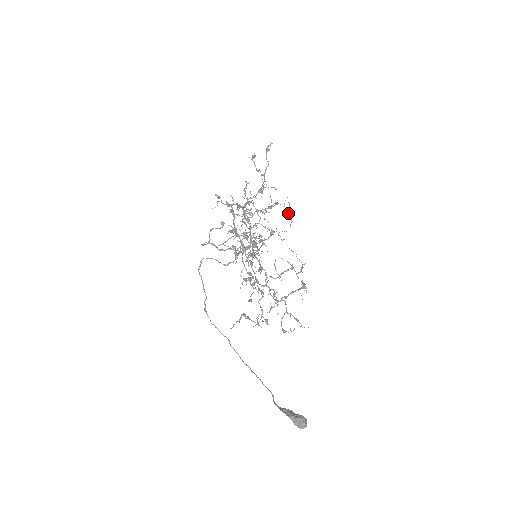
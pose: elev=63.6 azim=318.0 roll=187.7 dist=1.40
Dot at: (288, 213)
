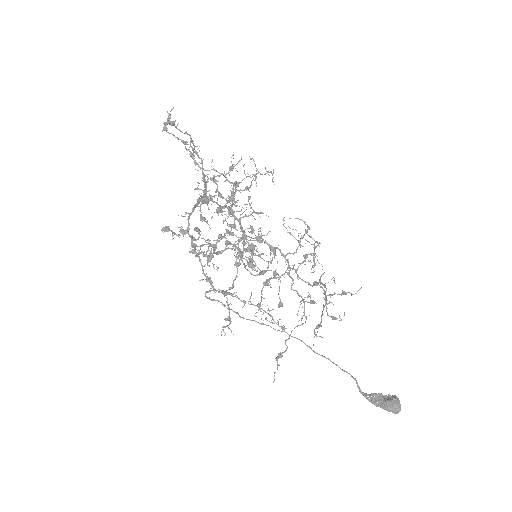
Dot at: occluded
